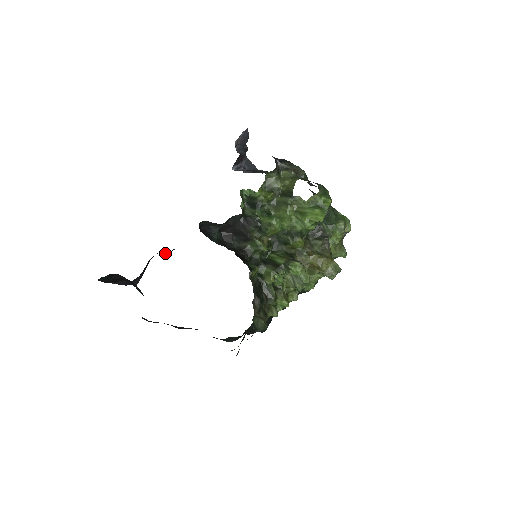
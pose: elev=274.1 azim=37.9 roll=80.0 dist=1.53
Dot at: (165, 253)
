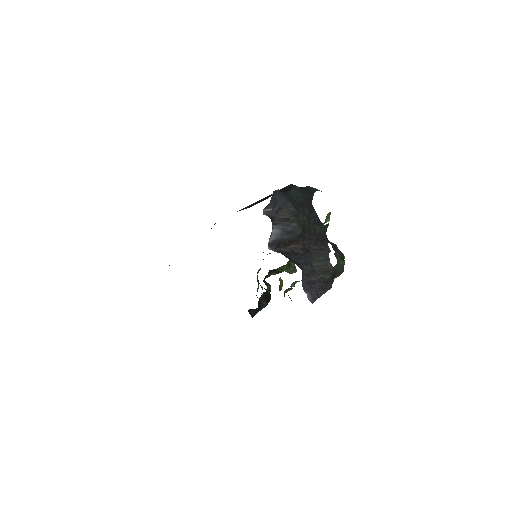
Dot at: occluded
